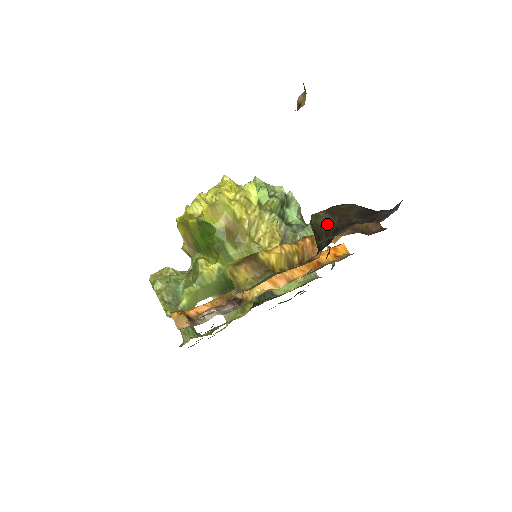
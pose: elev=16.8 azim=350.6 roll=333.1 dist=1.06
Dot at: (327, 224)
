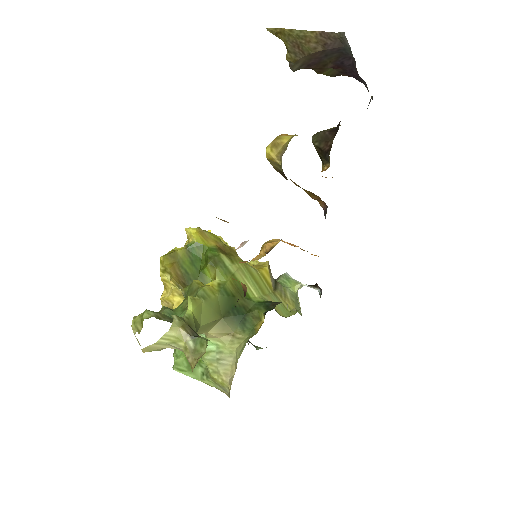
Dot at: (328, 130)
